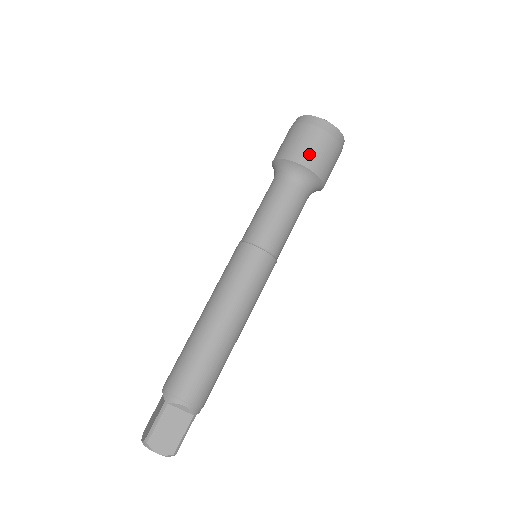
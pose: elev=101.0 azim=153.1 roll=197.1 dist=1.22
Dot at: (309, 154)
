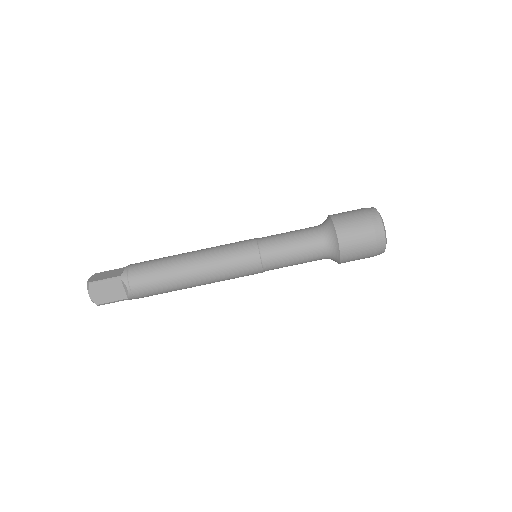
Dot at: (350, 241)
